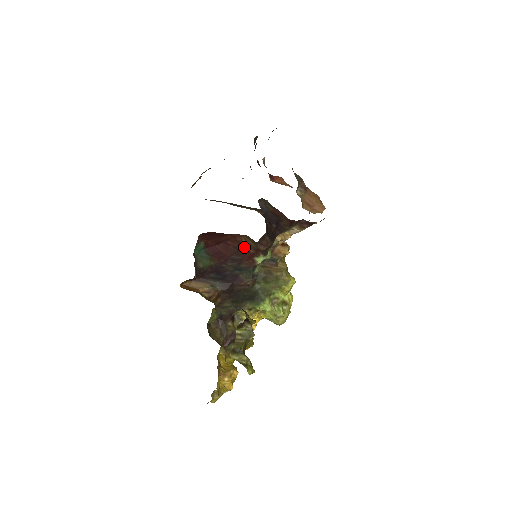
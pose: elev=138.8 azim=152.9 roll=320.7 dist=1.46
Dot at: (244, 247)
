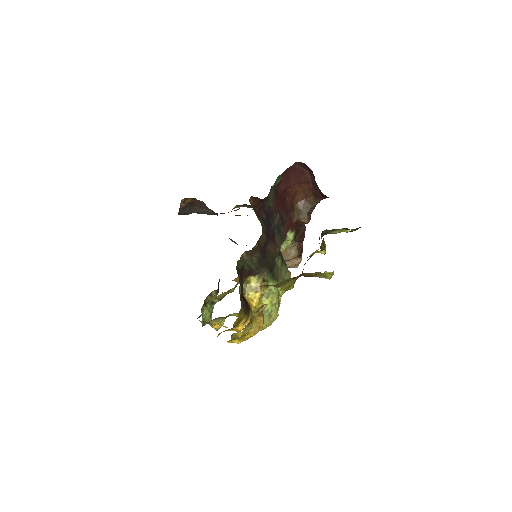
Dot at: (292, 212)
